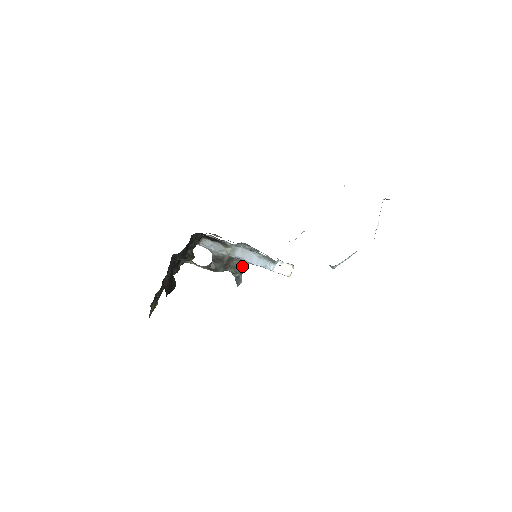
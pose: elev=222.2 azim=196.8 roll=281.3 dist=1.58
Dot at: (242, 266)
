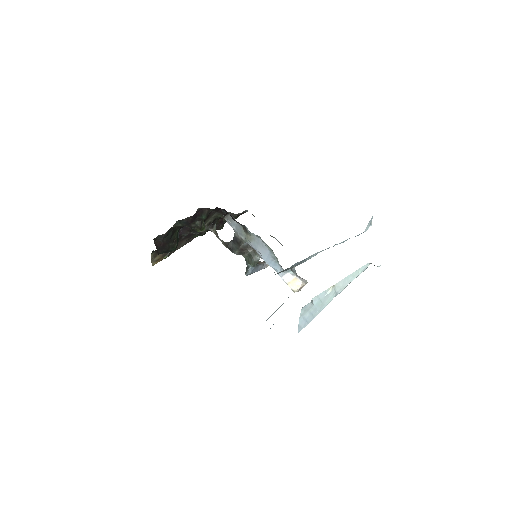
Dot at: (258, 258)
